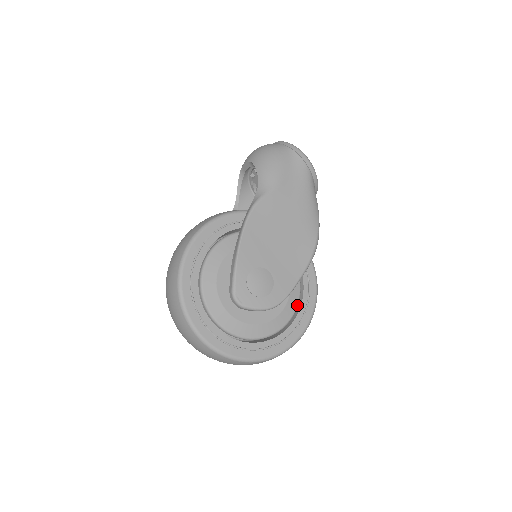
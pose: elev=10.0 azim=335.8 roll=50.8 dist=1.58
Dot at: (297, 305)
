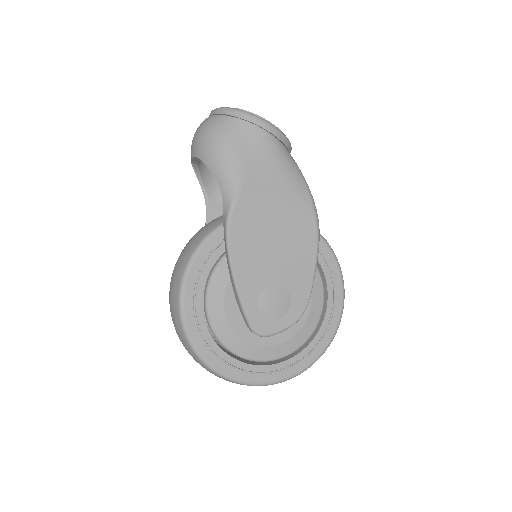
Dot at: (323, 292)
